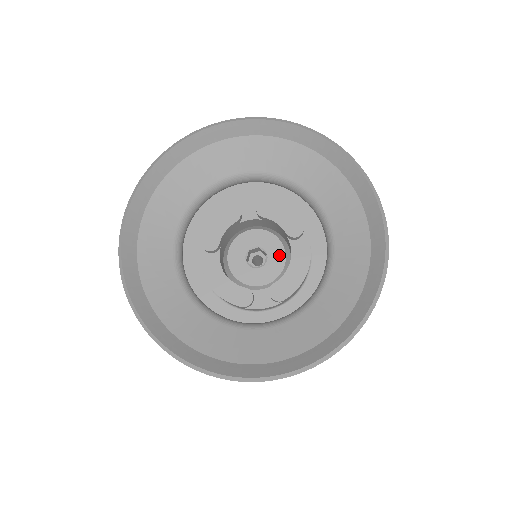
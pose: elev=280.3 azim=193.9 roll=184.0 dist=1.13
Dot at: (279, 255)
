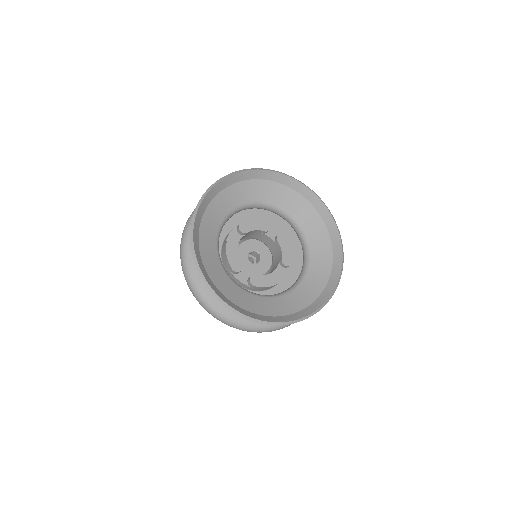
Dot at: (266, 267)
